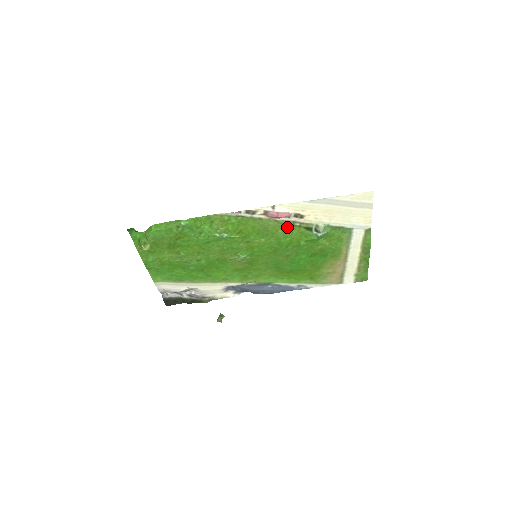
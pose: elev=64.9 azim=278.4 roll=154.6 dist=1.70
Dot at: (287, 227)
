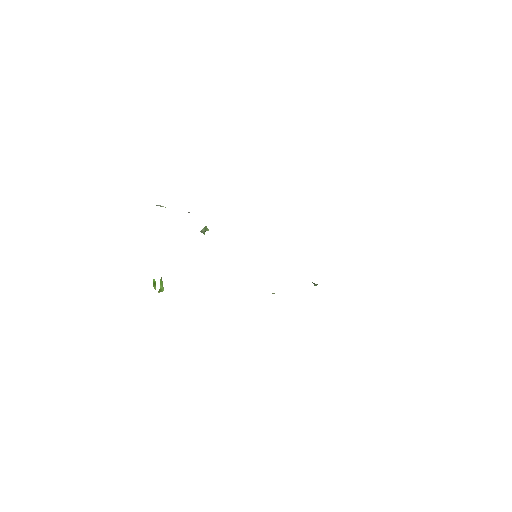
Dot at: occluded
